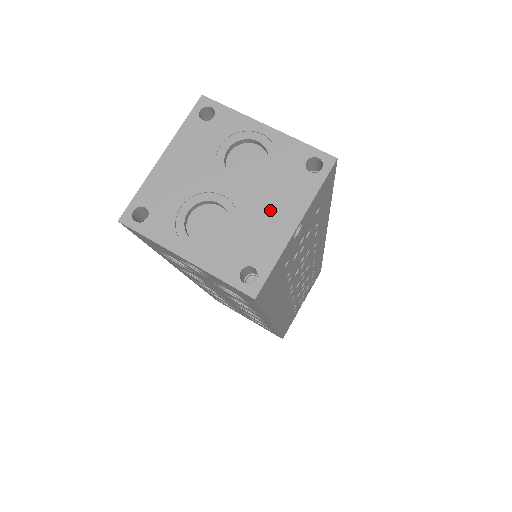
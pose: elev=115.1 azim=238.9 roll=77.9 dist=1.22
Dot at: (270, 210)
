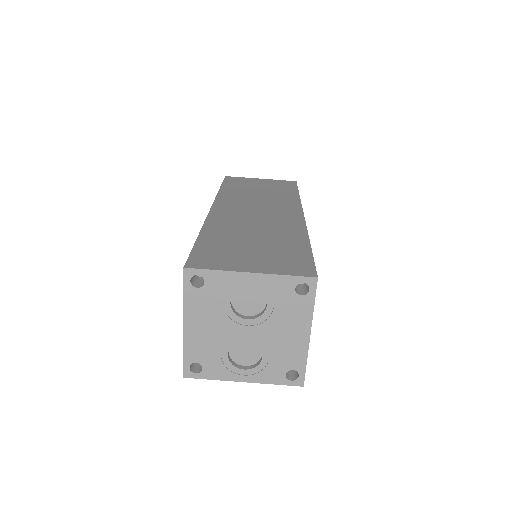
Dot at: (285, 332)
